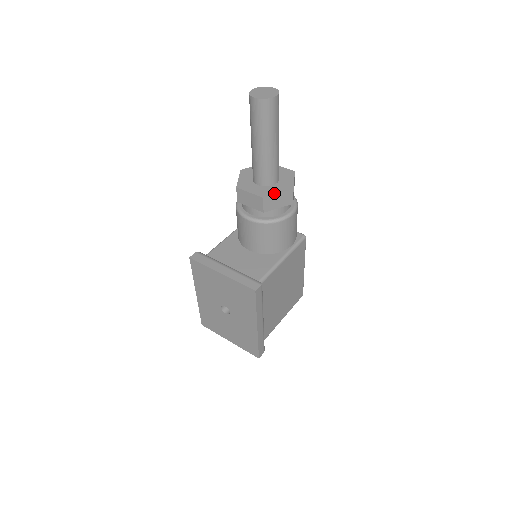
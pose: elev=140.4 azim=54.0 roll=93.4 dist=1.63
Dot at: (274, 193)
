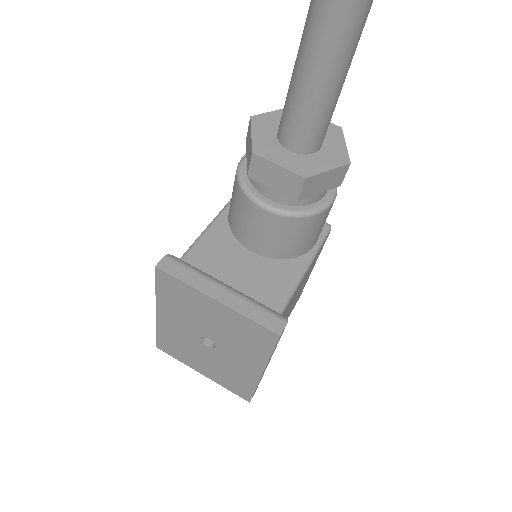
Dot at: (321, 170)
